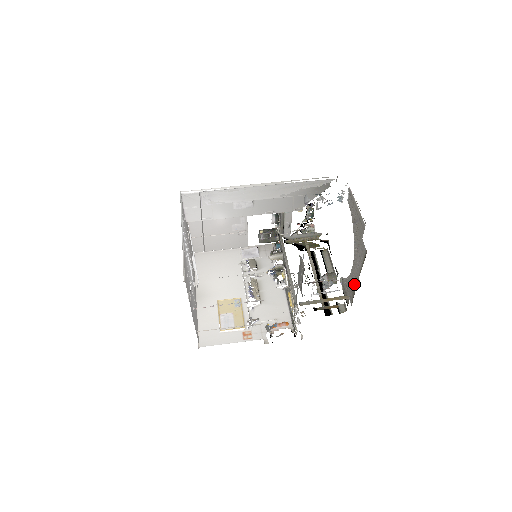
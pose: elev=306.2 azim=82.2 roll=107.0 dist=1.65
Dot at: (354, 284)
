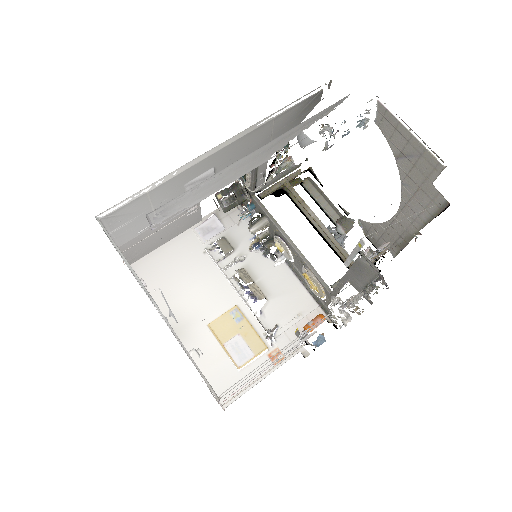
Dot at: (403, 236)
